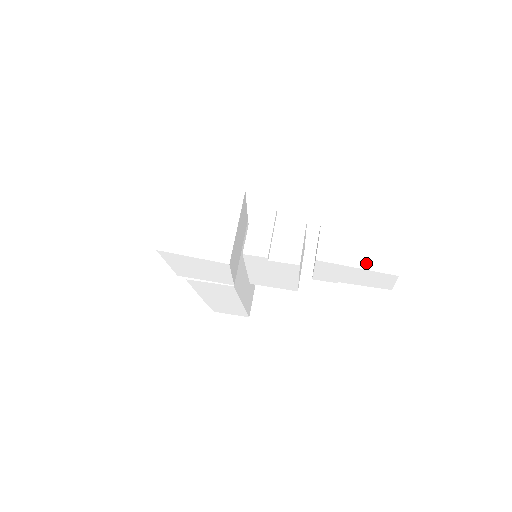
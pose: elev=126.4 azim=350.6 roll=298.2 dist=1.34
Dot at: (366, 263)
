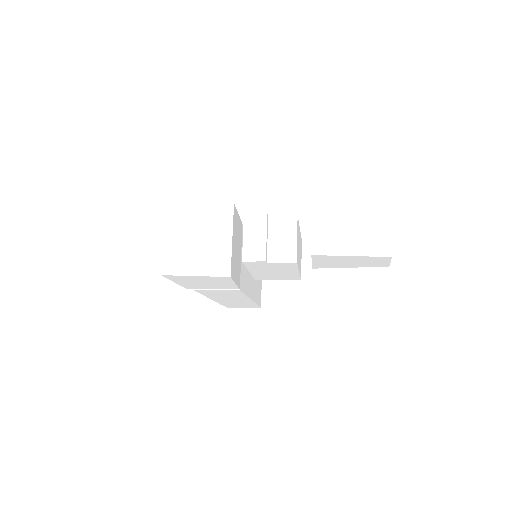
Dot at: (359, 250)
